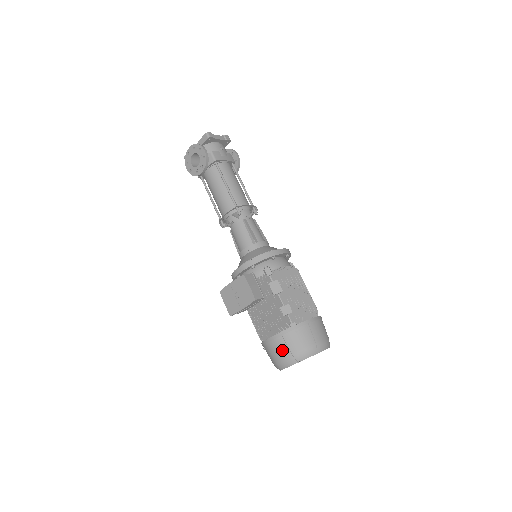
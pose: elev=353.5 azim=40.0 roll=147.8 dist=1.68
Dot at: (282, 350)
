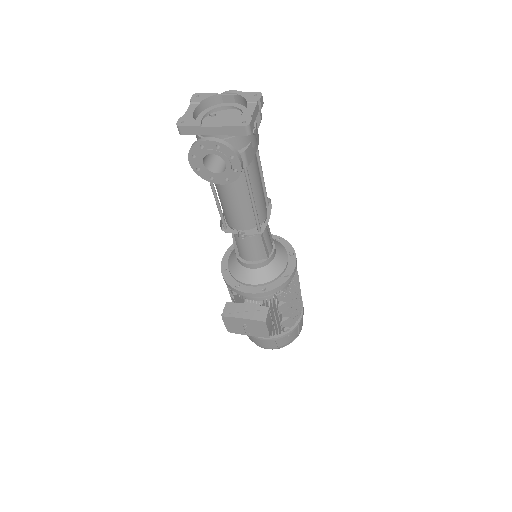
Dot at: (270, 346)
